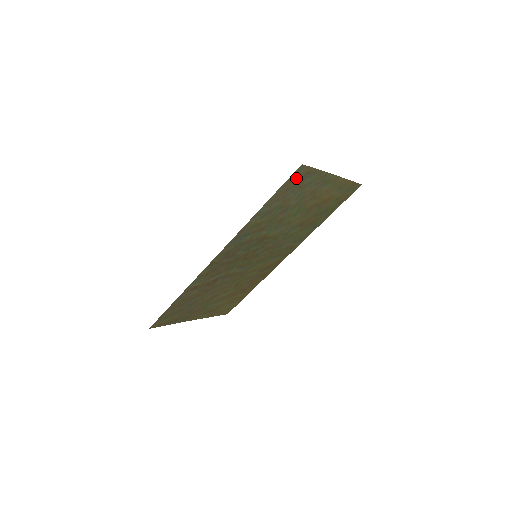
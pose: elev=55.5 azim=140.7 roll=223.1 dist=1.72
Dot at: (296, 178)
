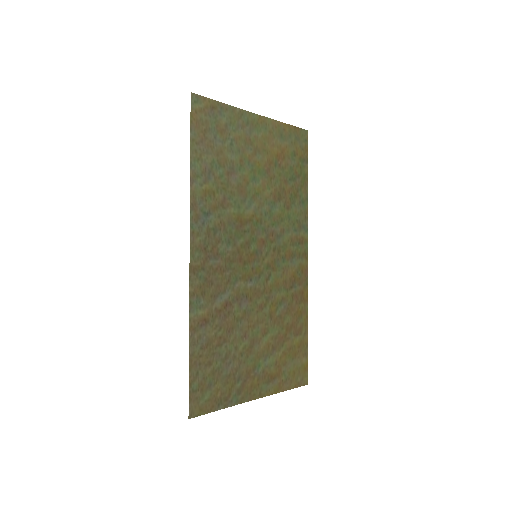
Dot at: (202, 115)
